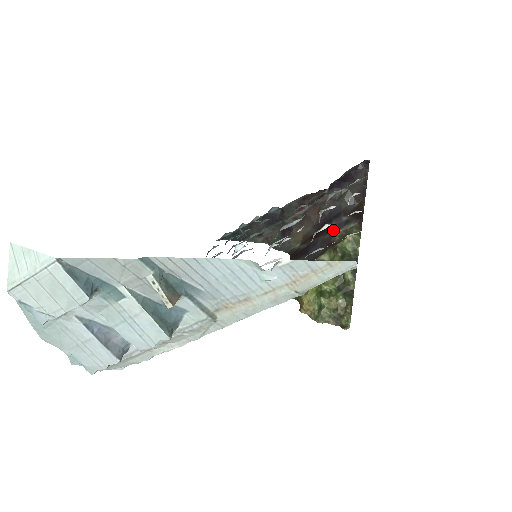
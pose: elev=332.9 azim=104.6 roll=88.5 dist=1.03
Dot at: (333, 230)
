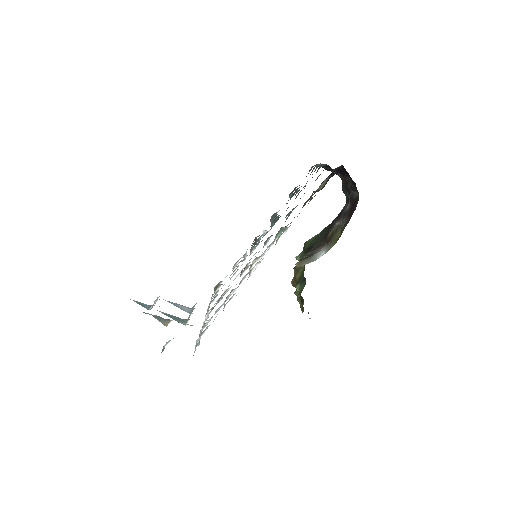
Dot at: (339, 216)
